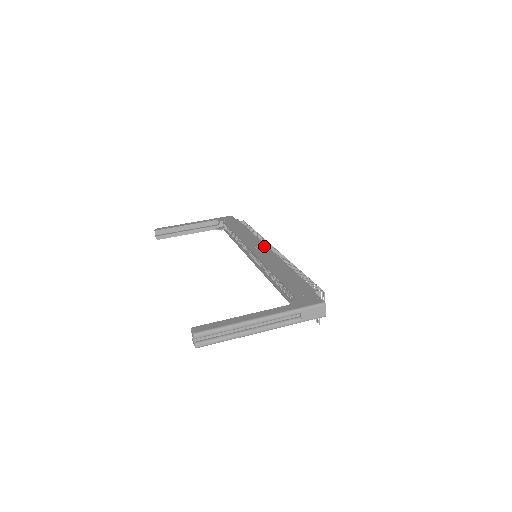
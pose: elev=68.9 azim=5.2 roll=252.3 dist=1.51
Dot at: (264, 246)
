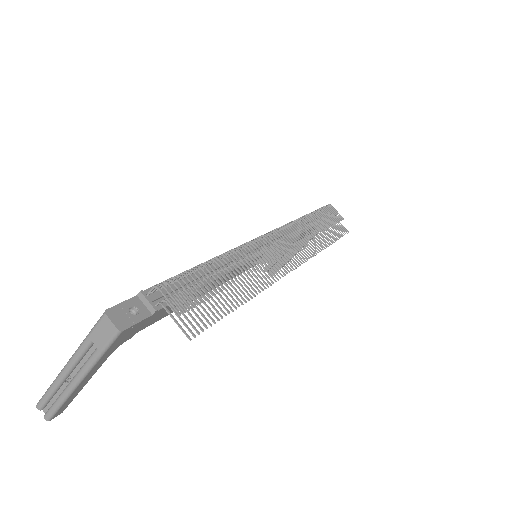
Dot at: occluded
